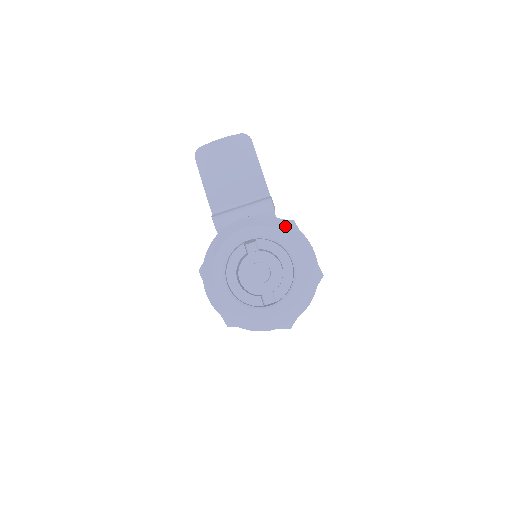
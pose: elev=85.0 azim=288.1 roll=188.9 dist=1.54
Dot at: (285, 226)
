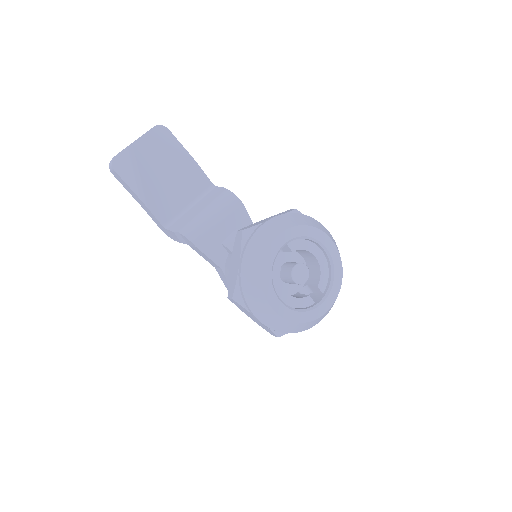
Dot at: (304, 219)
